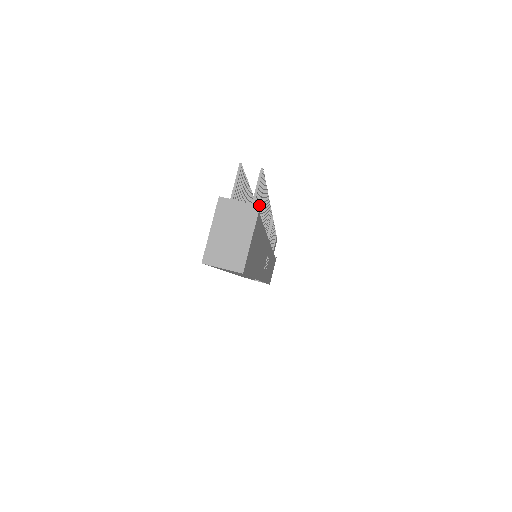
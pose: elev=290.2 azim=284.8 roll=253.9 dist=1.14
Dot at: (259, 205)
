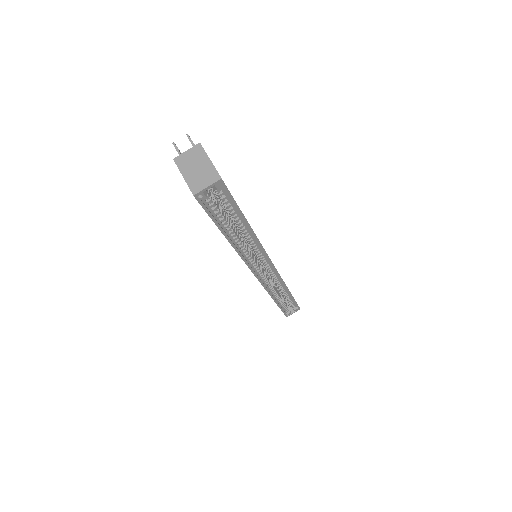
Dot at: occluded
